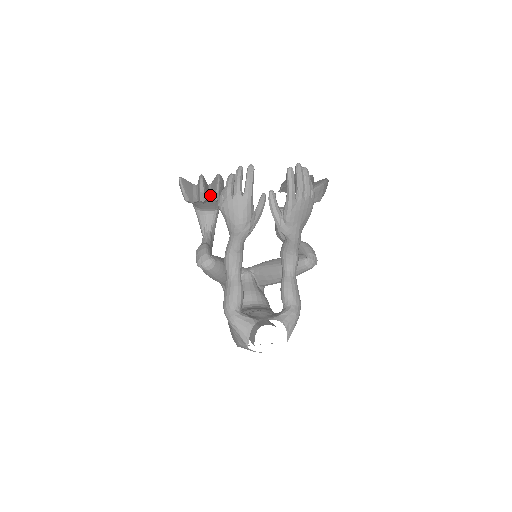
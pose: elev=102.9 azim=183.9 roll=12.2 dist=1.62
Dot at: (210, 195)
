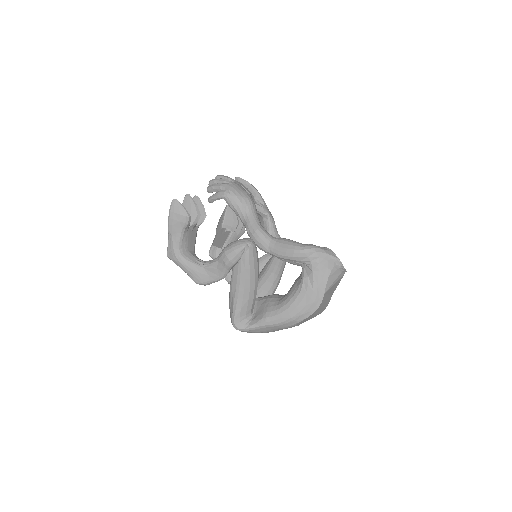
Dot at: occluded
